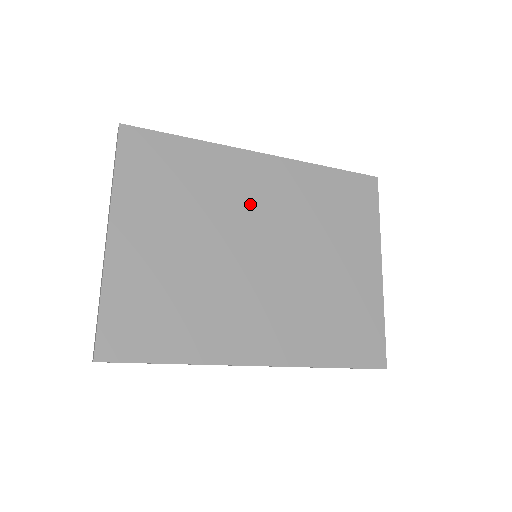
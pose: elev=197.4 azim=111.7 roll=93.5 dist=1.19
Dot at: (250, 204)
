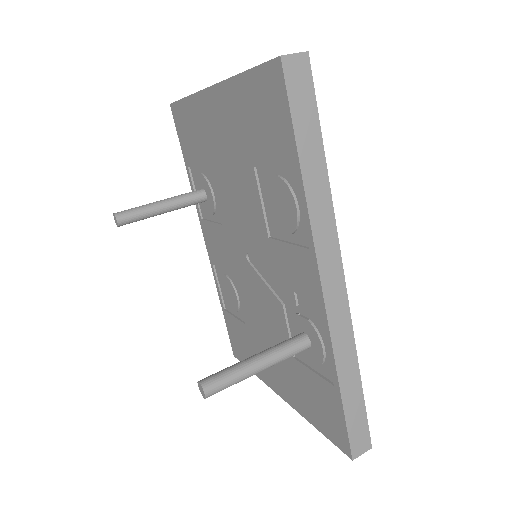
Dot at: occluded
